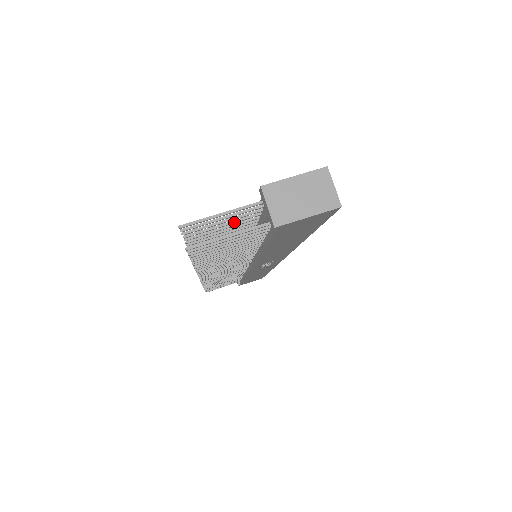
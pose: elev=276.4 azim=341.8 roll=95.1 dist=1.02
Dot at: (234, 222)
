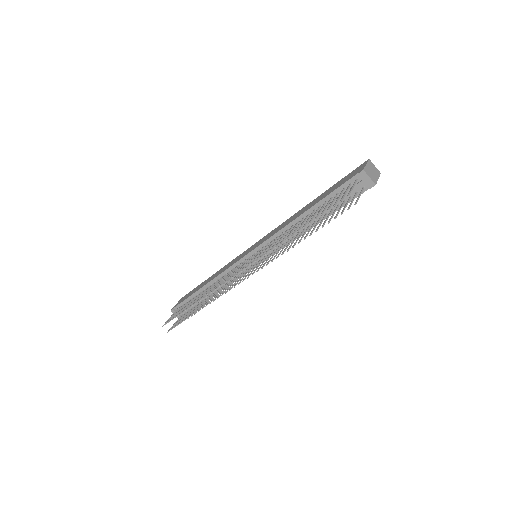
Dot at: occluded
